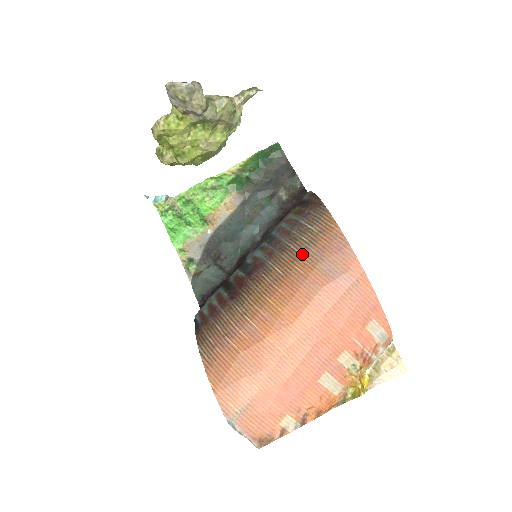
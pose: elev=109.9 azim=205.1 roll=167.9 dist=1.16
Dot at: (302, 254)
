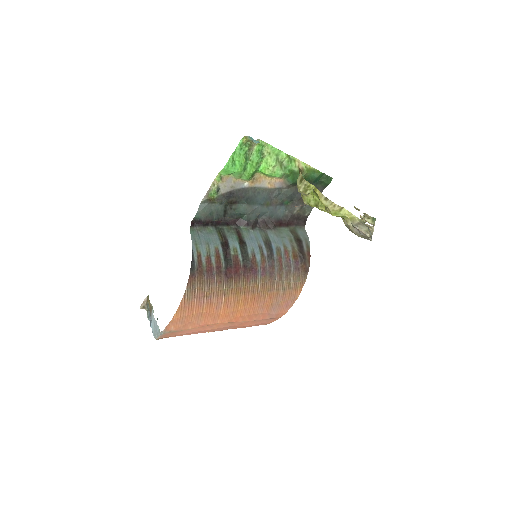
Dot at: (275, 291)
